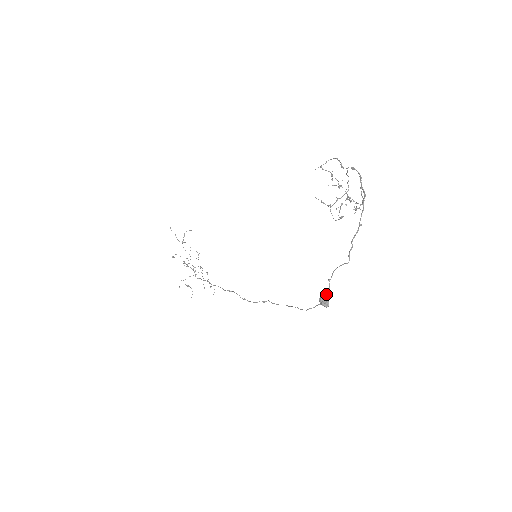
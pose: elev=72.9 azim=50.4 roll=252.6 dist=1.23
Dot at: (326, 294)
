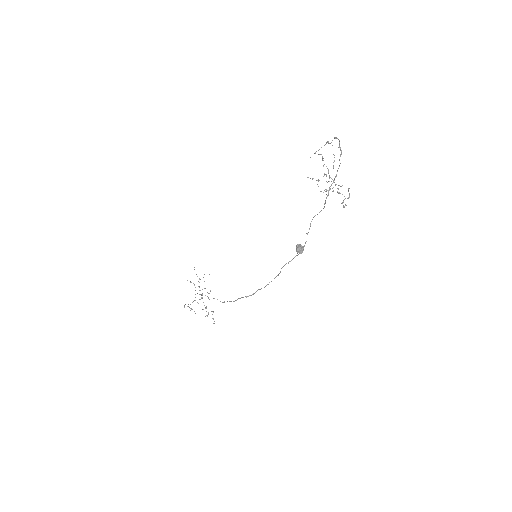
Dot at: (303, 246)
